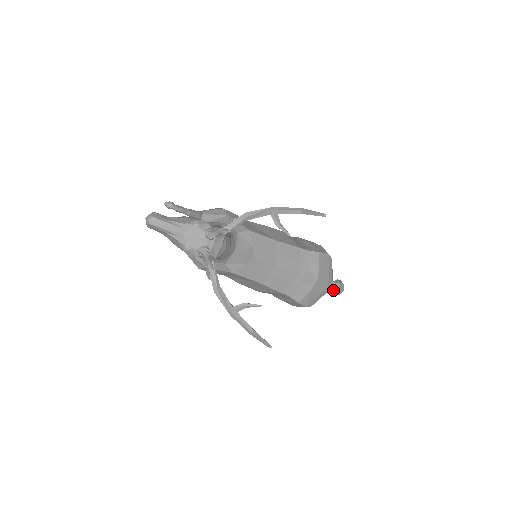
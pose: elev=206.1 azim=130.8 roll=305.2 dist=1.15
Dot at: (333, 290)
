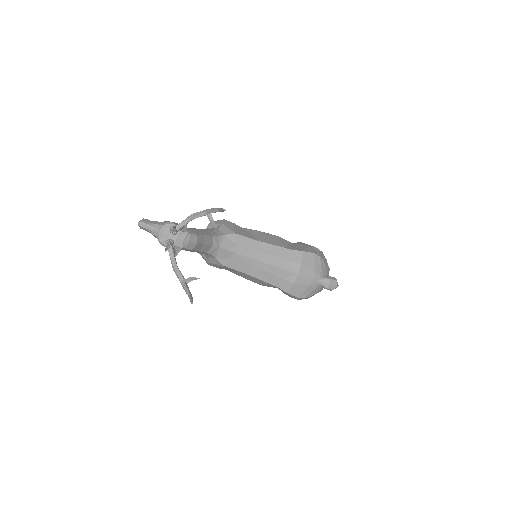
Dot at: (323, 285)
